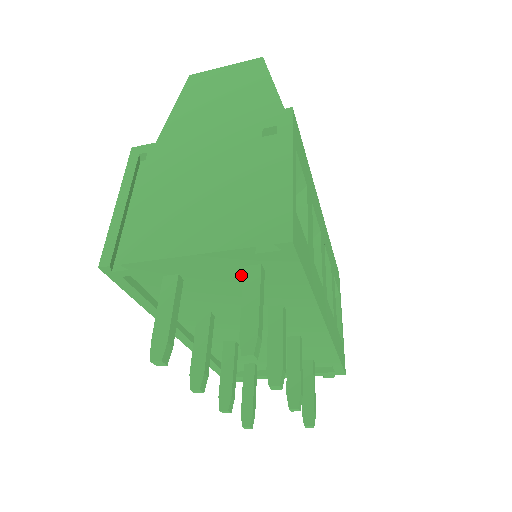
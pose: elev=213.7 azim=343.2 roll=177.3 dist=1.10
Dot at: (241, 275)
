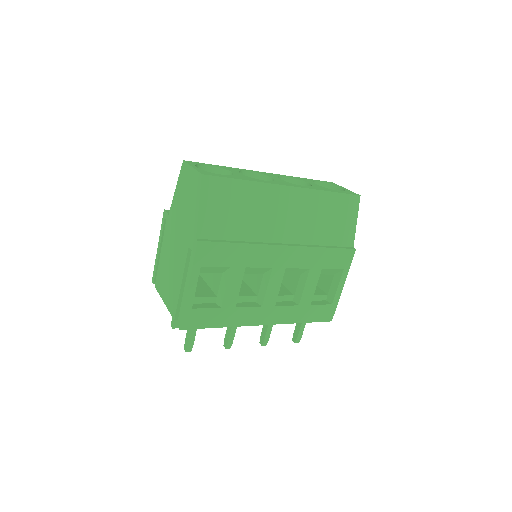
Dot at: occluded
